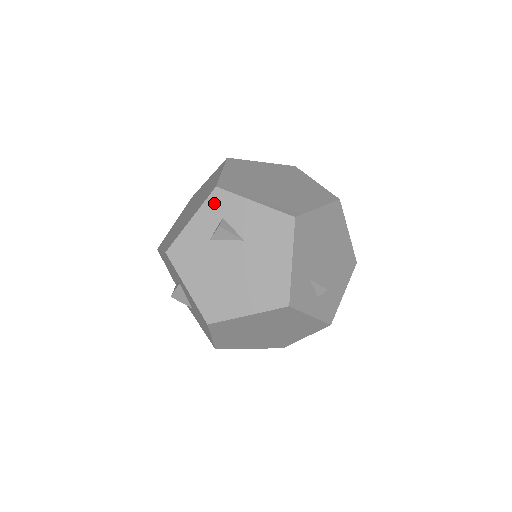
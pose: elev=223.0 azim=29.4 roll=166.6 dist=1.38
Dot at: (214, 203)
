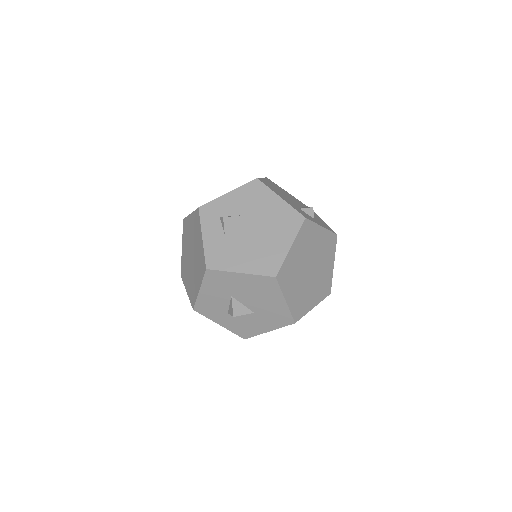
Dot at: (206, 216)
